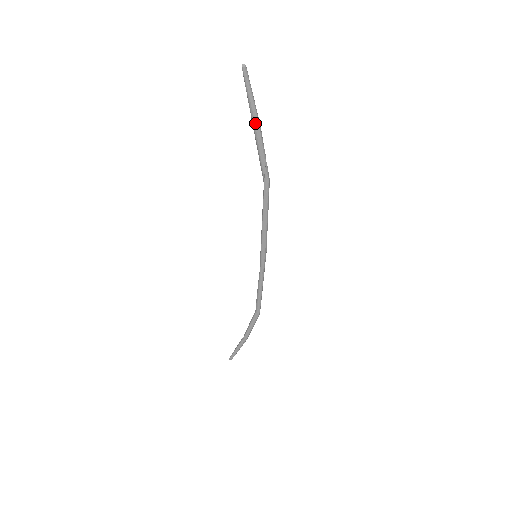
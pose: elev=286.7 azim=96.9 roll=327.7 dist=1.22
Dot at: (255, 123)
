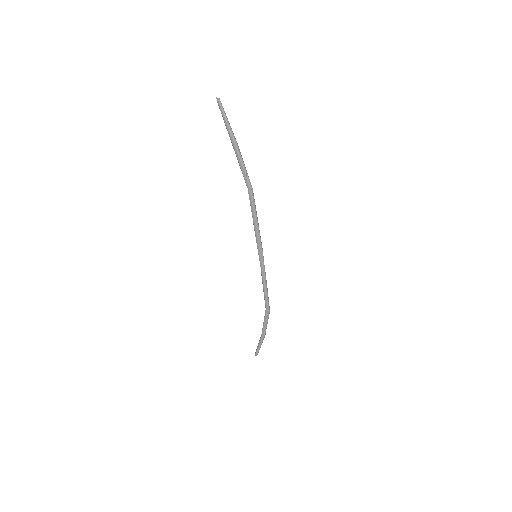
Dot at: (232, 142)
